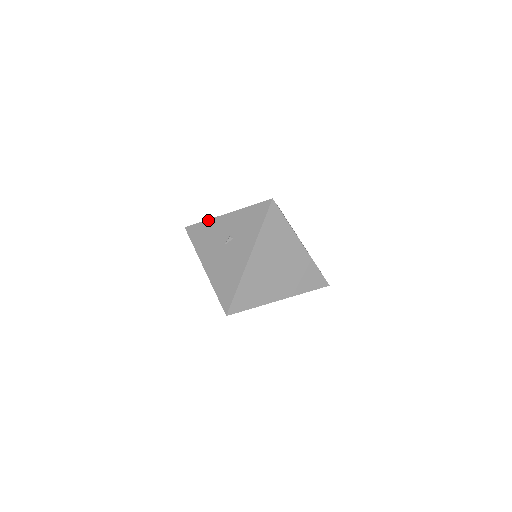
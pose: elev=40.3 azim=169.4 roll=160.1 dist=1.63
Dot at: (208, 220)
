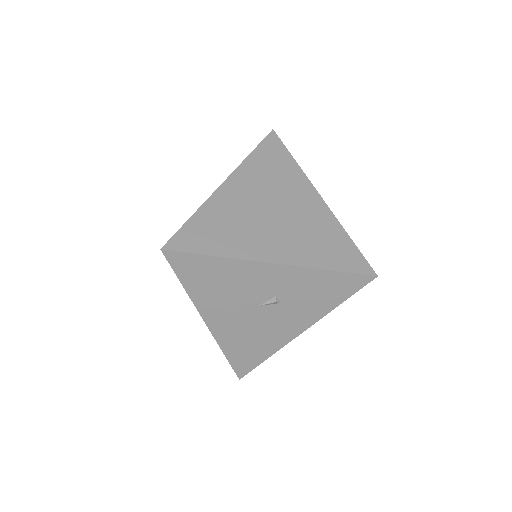
Dot at: (230, 259)
